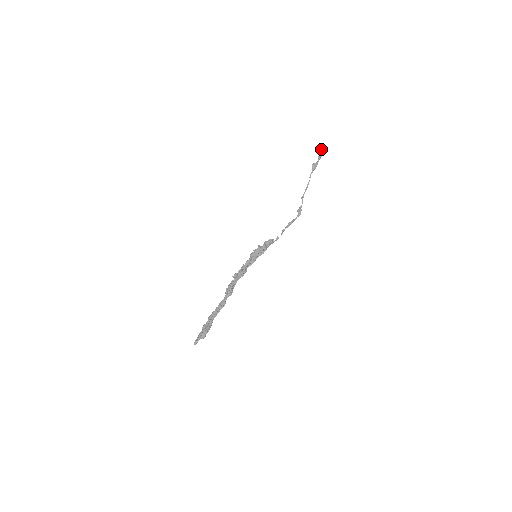
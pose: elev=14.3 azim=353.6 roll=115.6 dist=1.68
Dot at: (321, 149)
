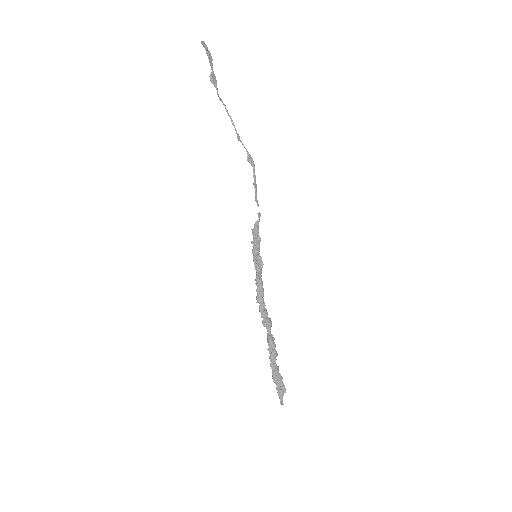
Dot at: (207, 48)
